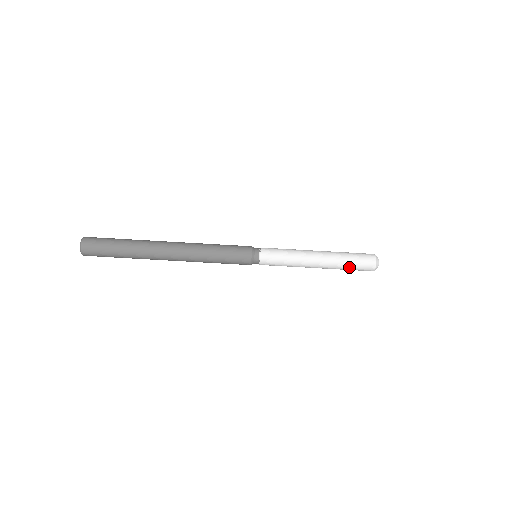
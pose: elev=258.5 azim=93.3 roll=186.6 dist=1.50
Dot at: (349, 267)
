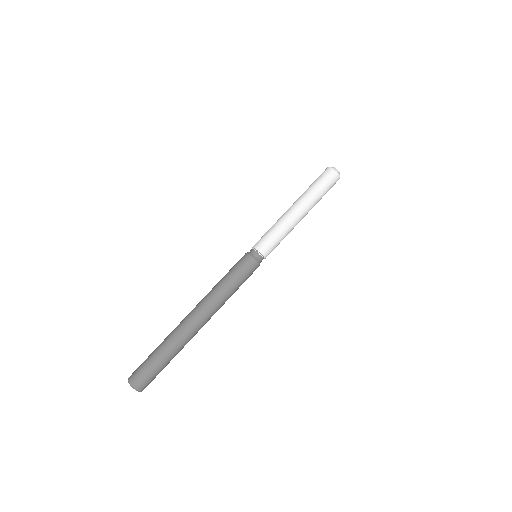
Dot at: (318, 188)
